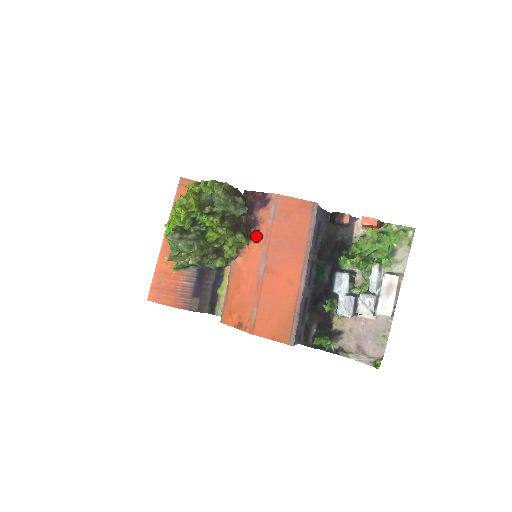
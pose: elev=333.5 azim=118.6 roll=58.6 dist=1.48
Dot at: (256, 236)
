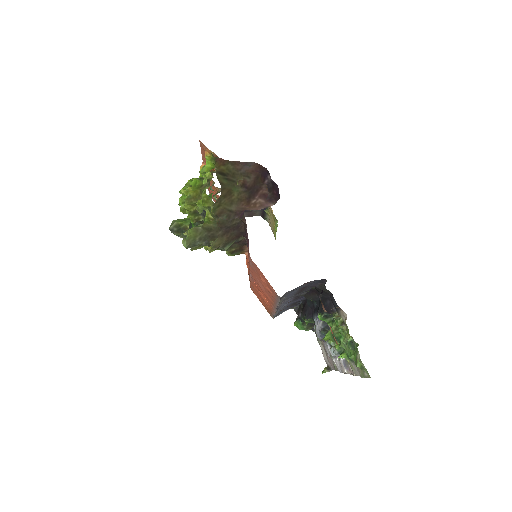
Dot at: (248, 254)
